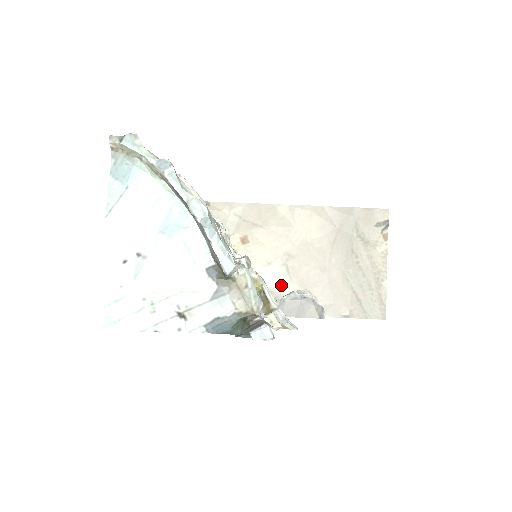
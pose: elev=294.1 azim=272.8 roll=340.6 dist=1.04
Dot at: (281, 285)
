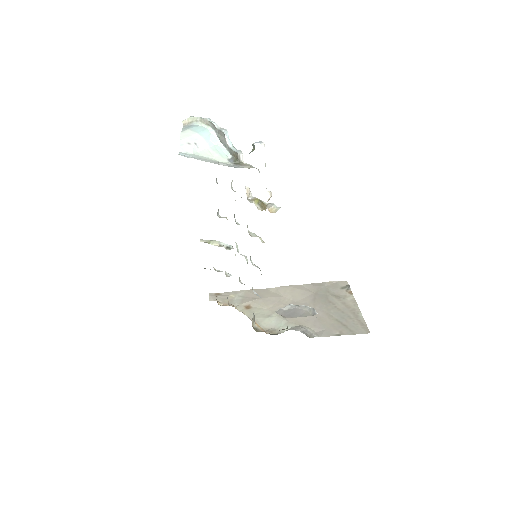
Dot at: (281, 325)
